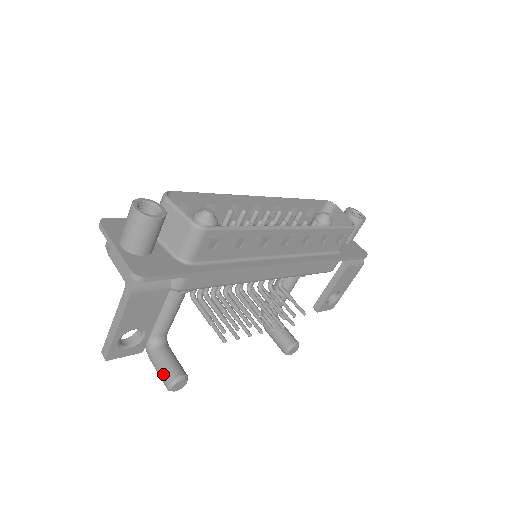
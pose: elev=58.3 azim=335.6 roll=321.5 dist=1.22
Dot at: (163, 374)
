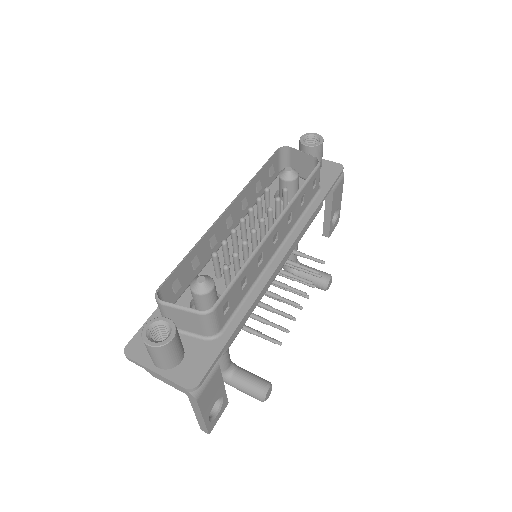
Dot at: (251, 395)
